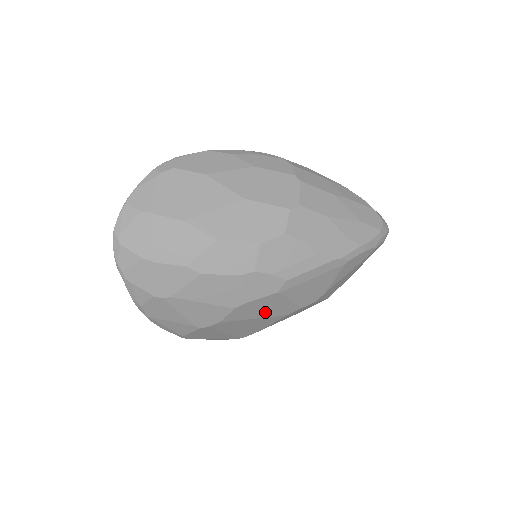
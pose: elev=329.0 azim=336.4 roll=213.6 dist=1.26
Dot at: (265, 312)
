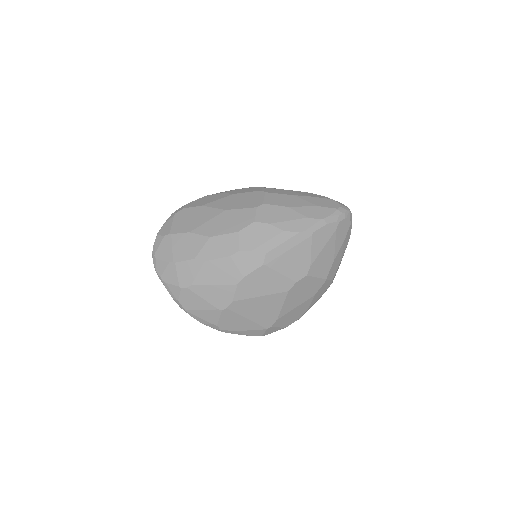
Dot at: (266, 288)
